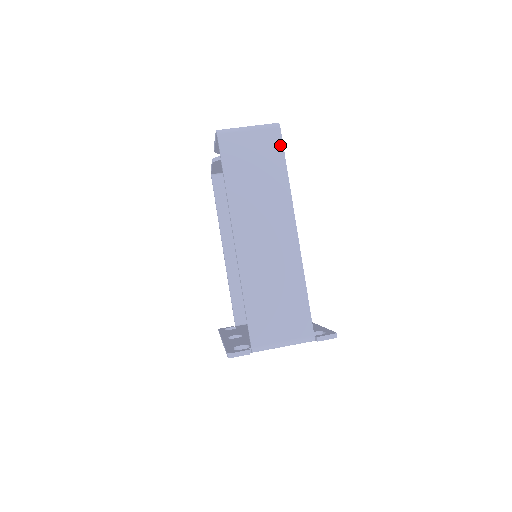
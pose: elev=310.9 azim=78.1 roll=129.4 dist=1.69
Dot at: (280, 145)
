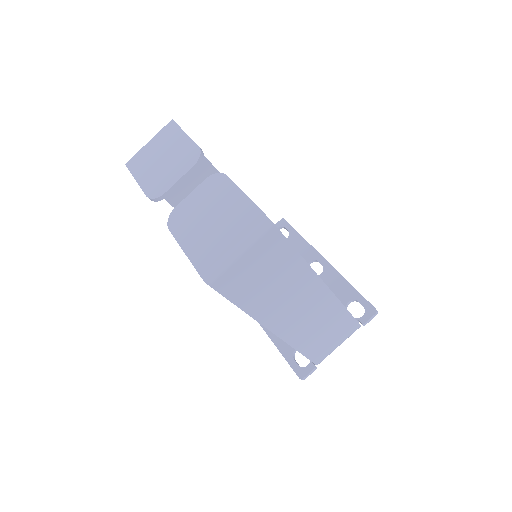
Dot at: (282, 240)
